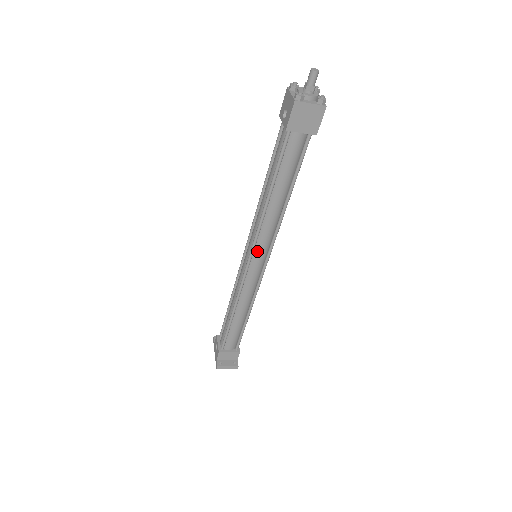
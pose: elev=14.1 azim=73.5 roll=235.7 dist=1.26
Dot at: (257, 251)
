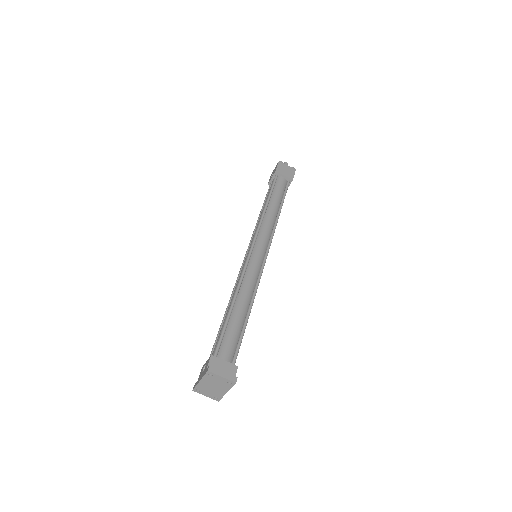
Dot at: (259, 241)
